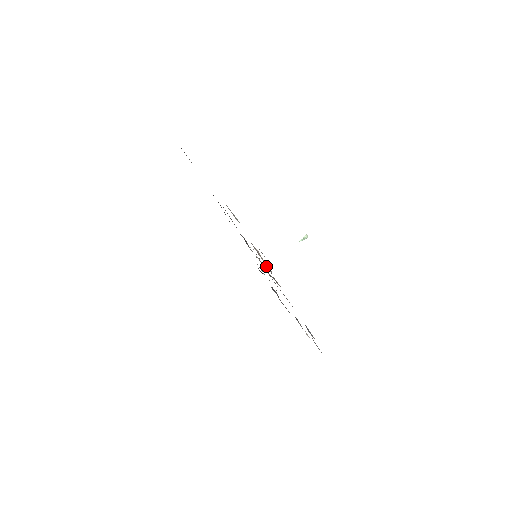
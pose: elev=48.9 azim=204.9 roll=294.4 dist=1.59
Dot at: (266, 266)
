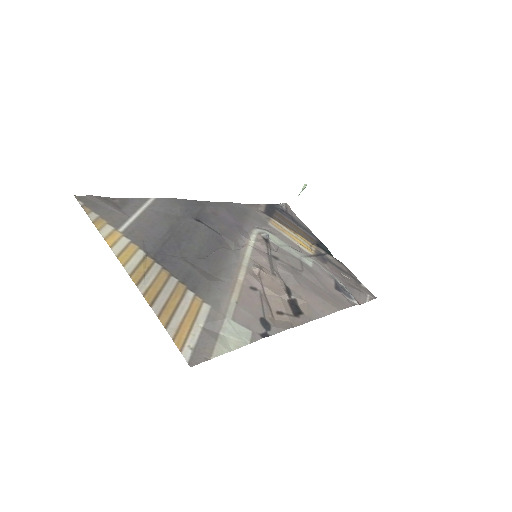
Dot at: (275, 278)
